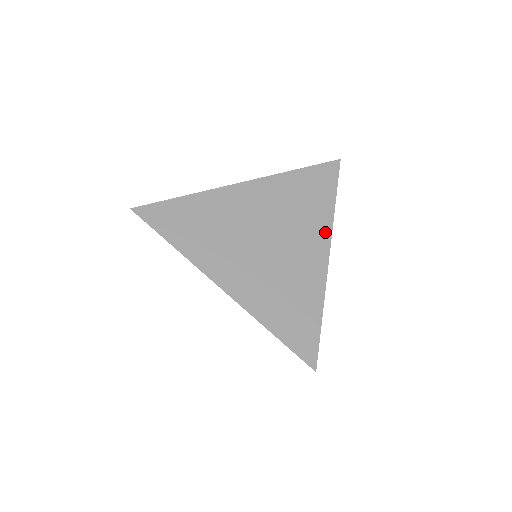
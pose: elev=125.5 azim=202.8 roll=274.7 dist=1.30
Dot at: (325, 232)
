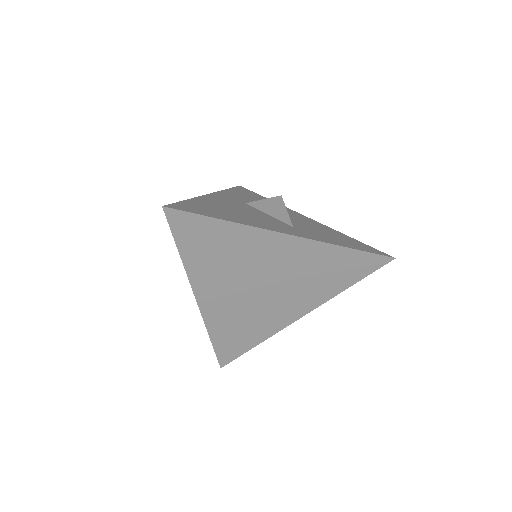
Dot at: (316, 302)
